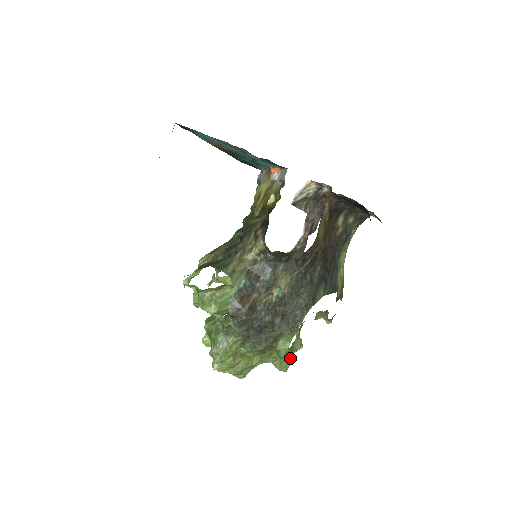
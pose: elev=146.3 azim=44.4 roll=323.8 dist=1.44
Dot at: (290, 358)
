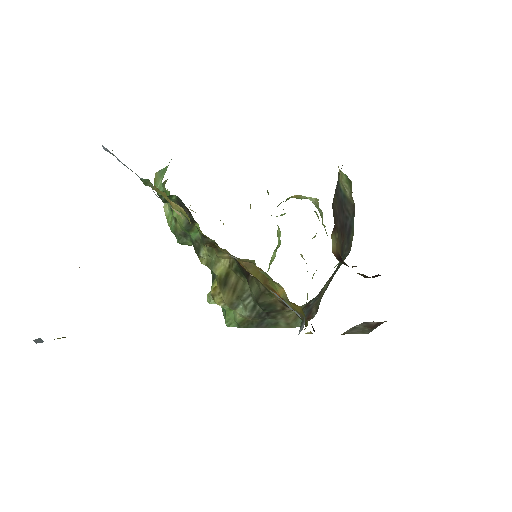
Dot at: occluded
